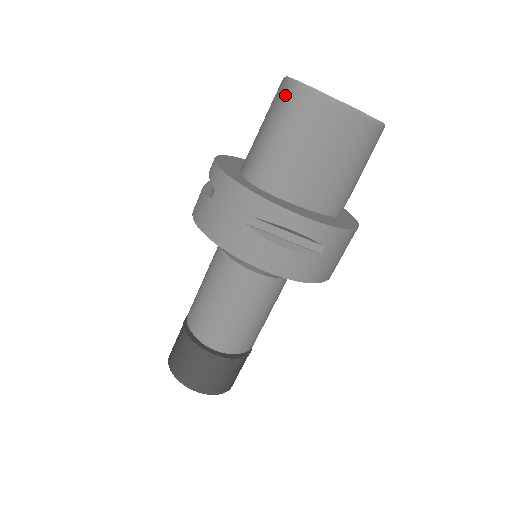
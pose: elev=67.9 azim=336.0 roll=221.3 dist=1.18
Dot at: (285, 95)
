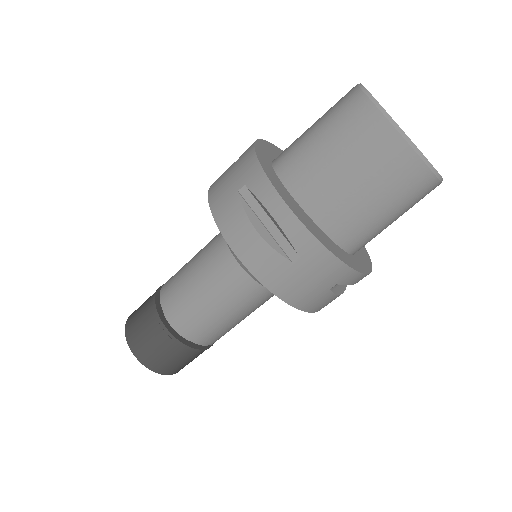
Dot at: (345, 95)
